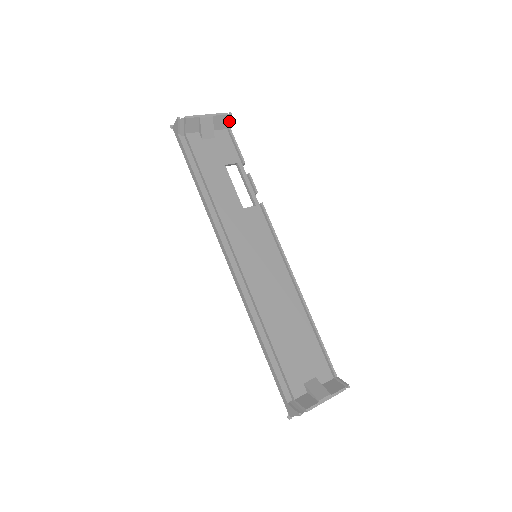
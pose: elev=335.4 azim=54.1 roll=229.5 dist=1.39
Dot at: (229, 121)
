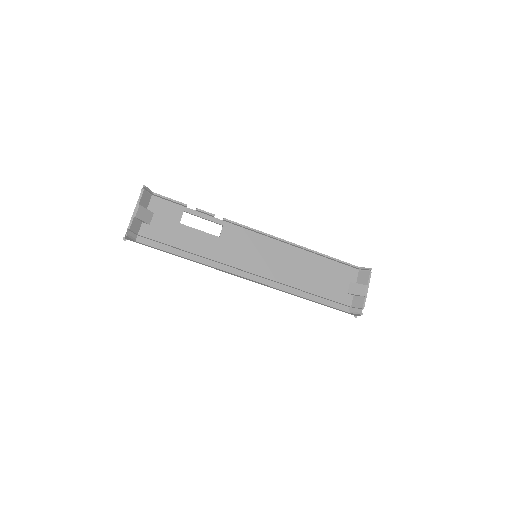
Dot at: (148, 191)
